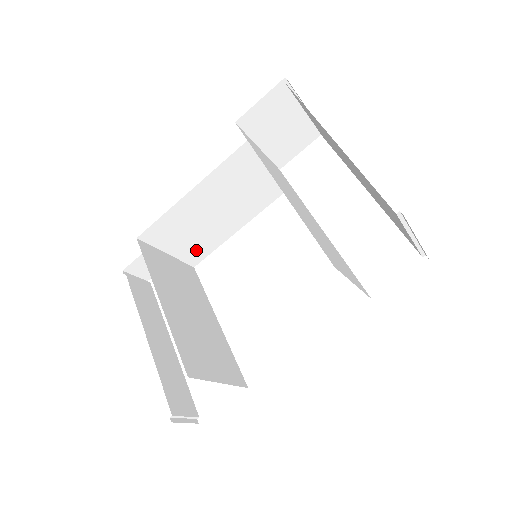
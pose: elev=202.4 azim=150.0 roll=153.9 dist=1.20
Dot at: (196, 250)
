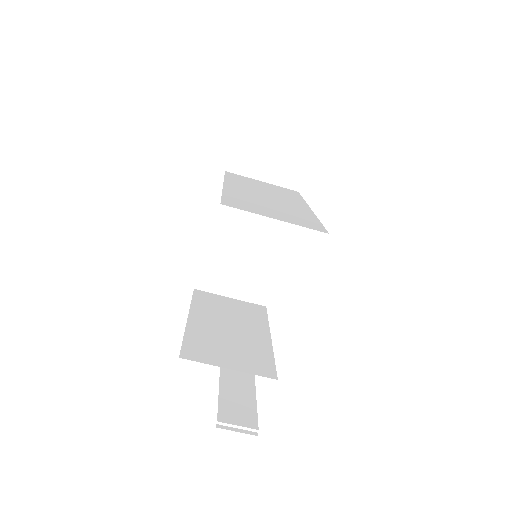
Dot at: (255, 288)
